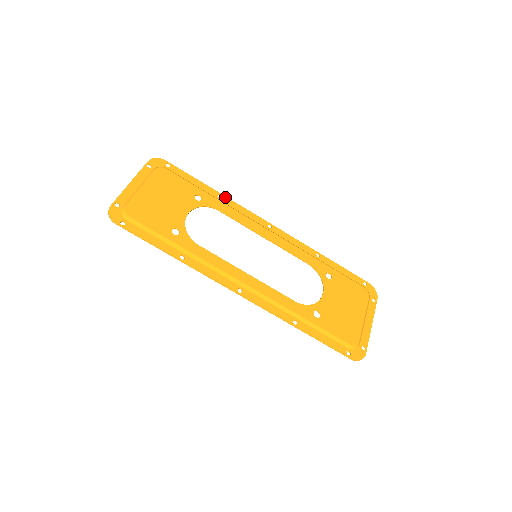
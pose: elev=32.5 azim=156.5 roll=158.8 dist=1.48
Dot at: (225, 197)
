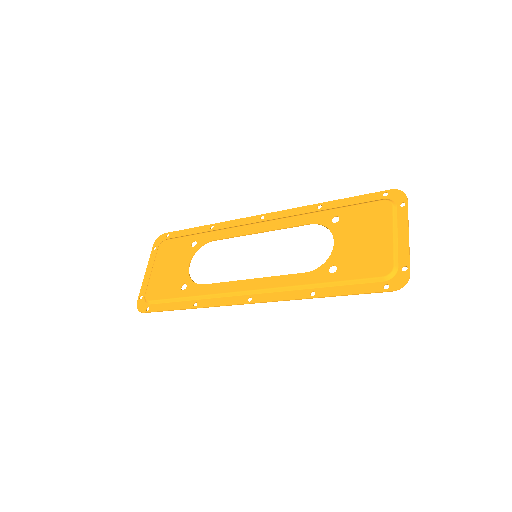
Dot at: (216, 224)
